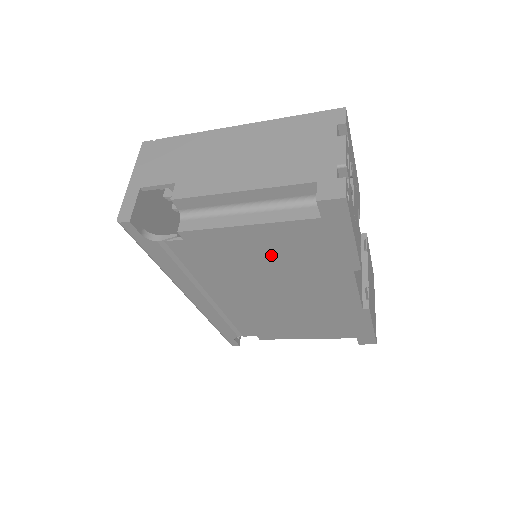
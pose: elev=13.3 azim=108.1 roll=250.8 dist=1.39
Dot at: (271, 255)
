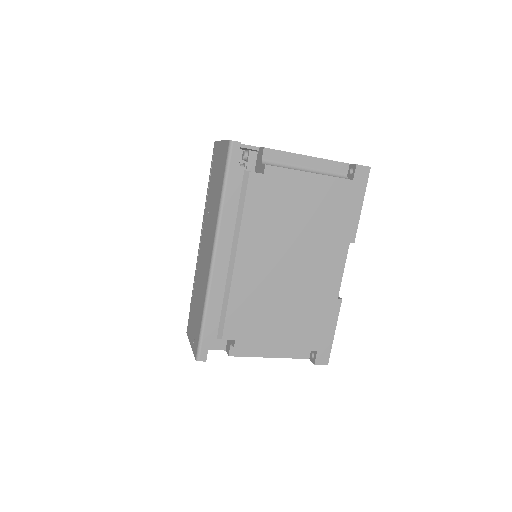
Dot at: (309, 210)
